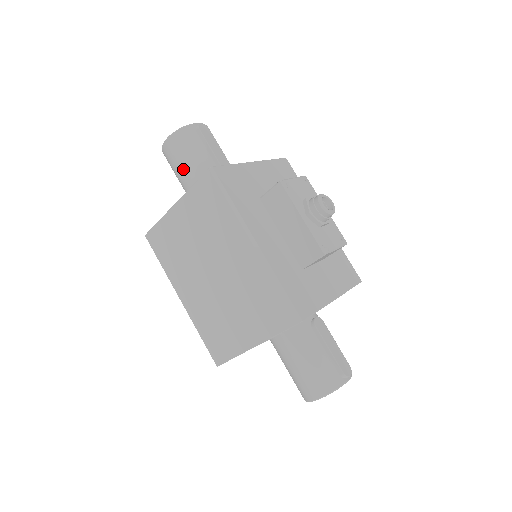
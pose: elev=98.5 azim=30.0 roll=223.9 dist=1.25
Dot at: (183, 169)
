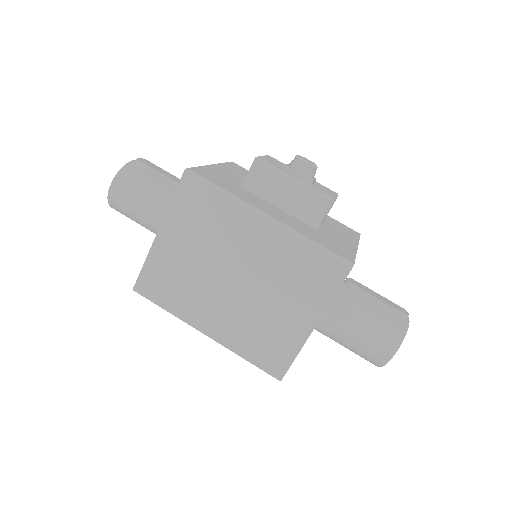
Dot at: (143, 205)
